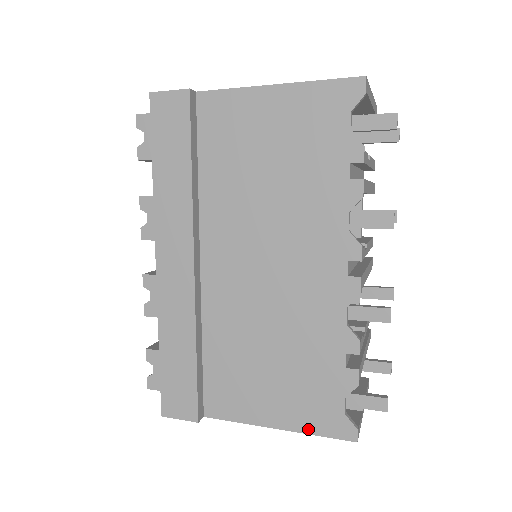
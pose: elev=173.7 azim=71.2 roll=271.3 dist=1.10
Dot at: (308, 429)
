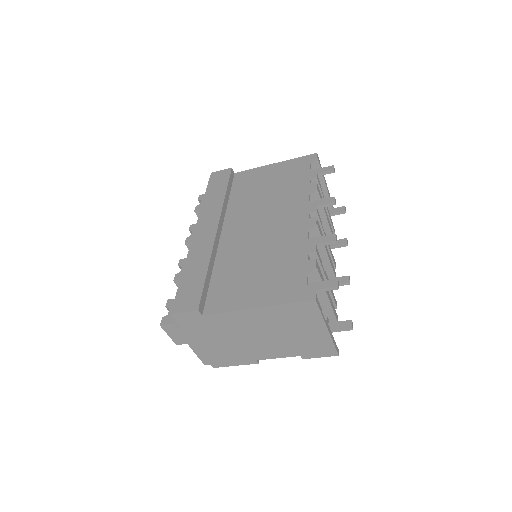
Dot at: (280, 301)
